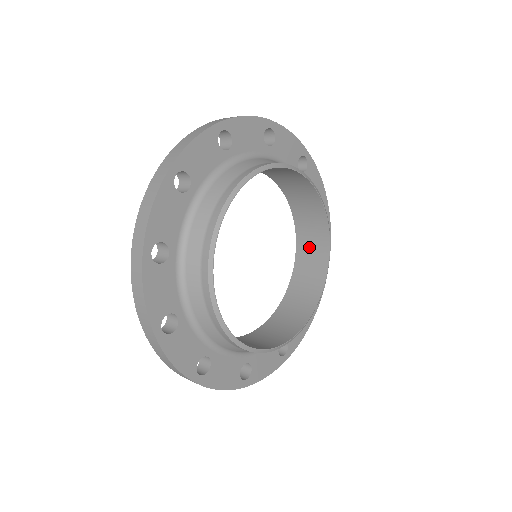
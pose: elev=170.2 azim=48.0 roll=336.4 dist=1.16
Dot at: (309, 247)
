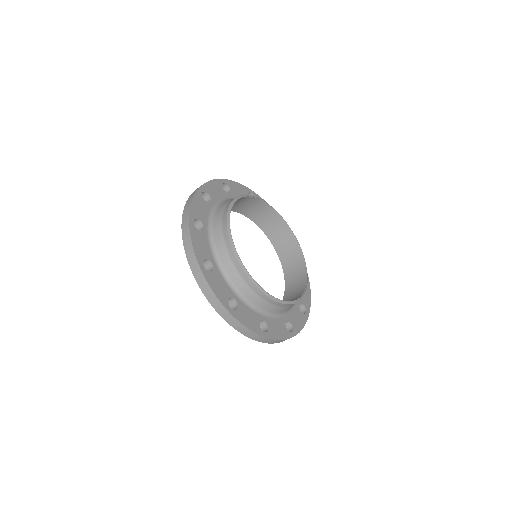
Dot at: (293, 289)
